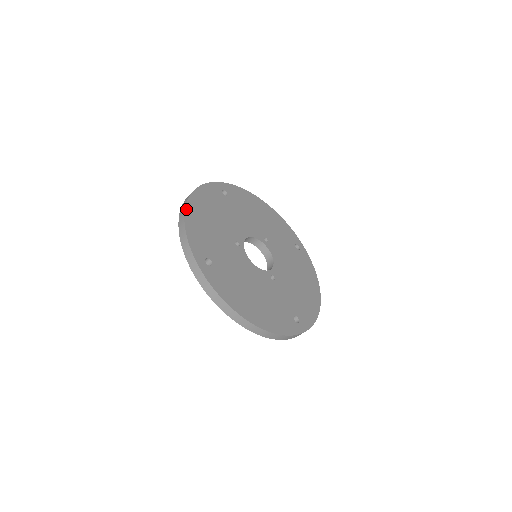
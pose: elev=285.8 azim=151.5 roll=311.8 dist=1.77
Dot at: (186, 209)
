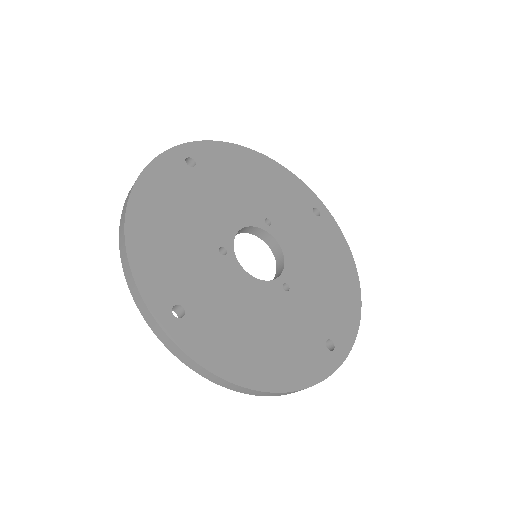
Dot at: (126, 224)
